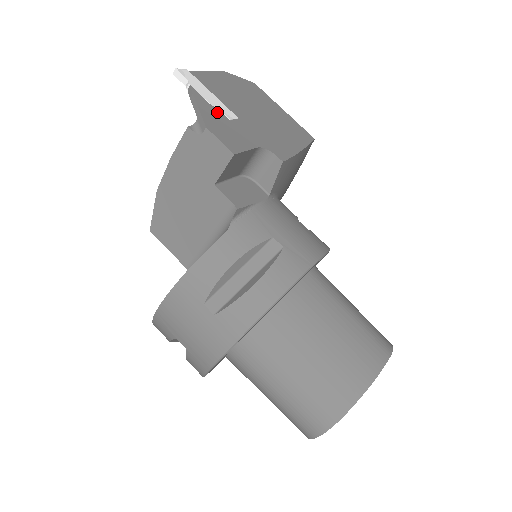
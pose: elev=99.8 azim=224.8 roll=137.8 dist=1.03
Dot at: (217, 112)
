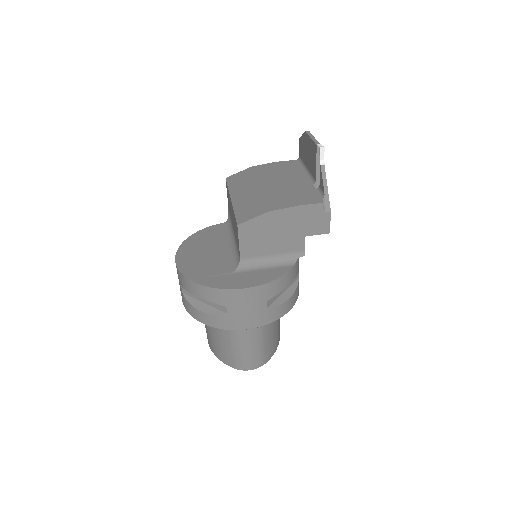
Dot at: occluded
